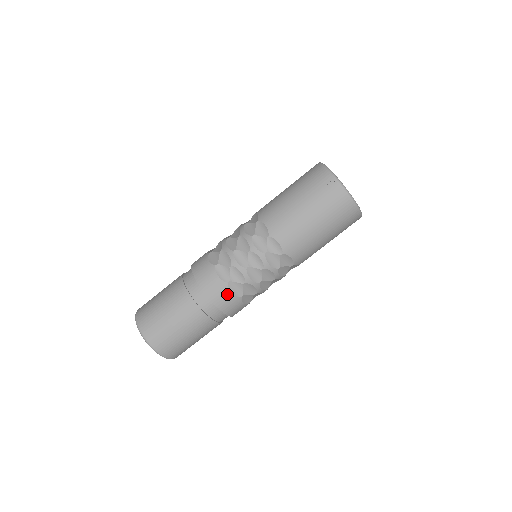
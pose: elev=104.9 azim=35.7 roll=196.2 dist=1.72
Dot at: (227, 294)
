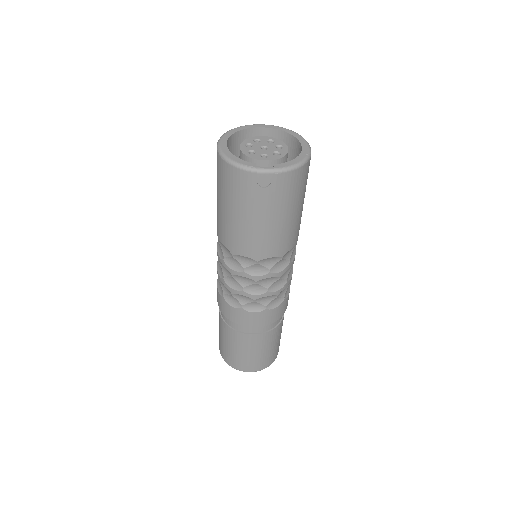
Dot at: (273, 312)
